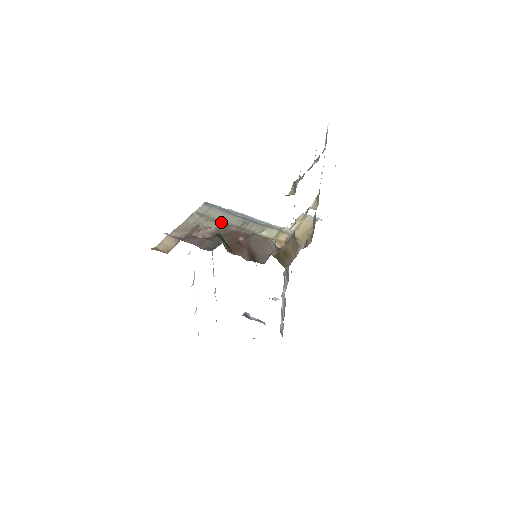
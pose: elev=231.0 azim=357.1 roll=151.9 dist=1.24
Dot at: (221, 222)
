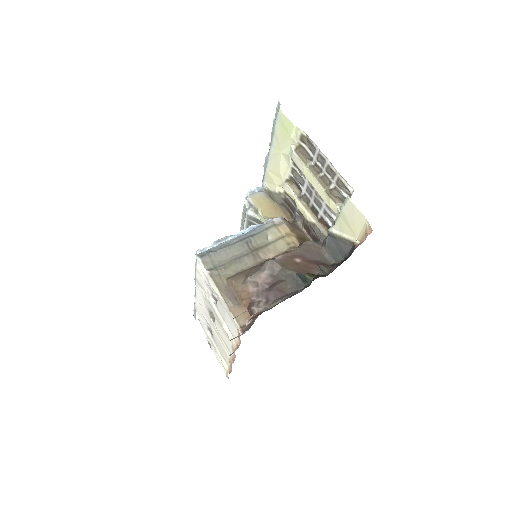
Dot at: (236, 259)
